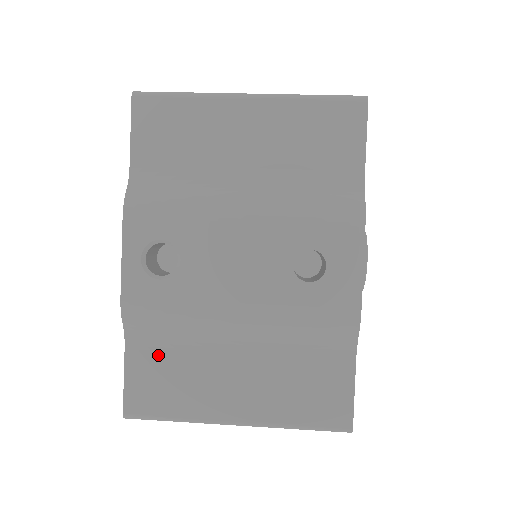
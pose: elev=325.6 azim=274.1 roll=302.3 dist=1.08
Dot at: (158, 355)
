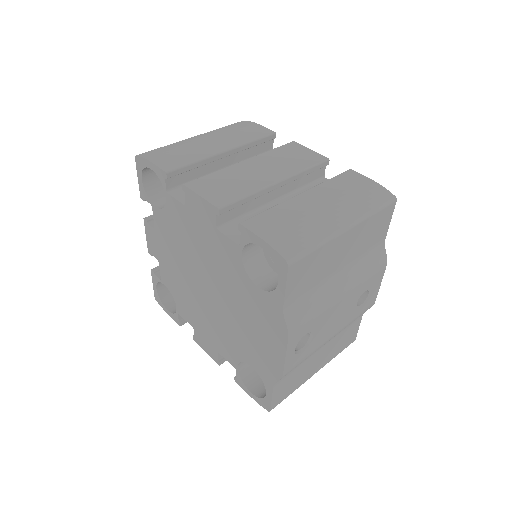
Dot at: (288, 377)
